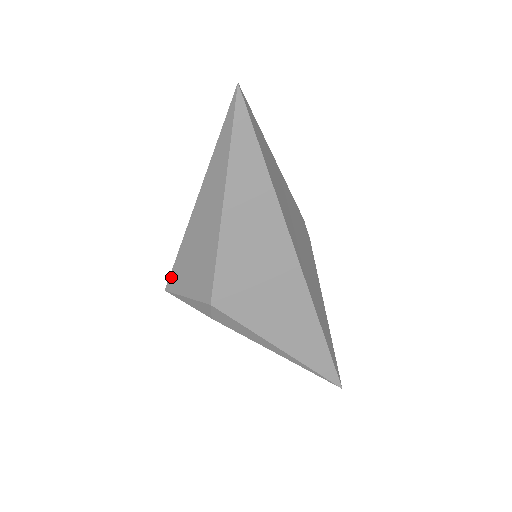
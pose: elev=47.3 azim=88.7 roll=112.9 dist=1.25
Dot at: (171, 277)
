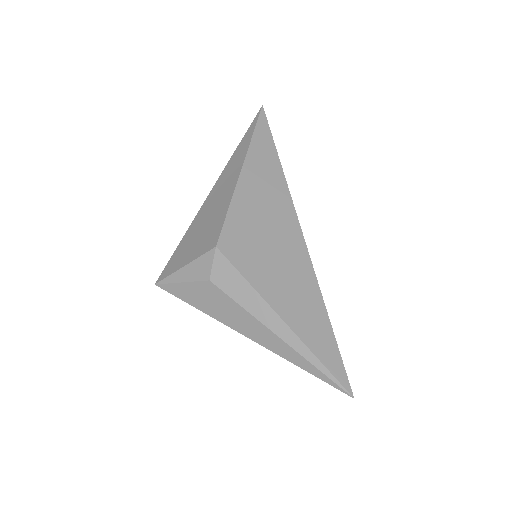
Dot at: (168, 265)
